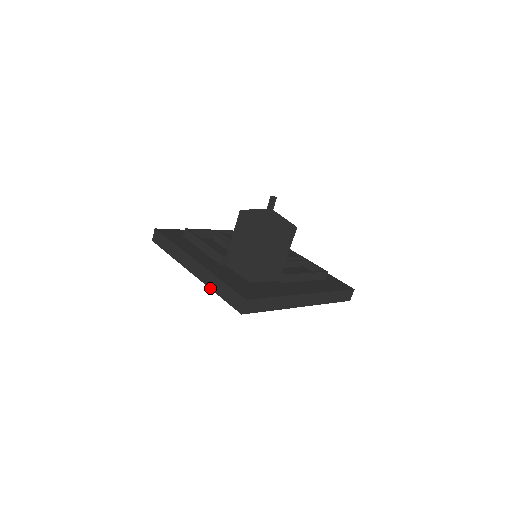
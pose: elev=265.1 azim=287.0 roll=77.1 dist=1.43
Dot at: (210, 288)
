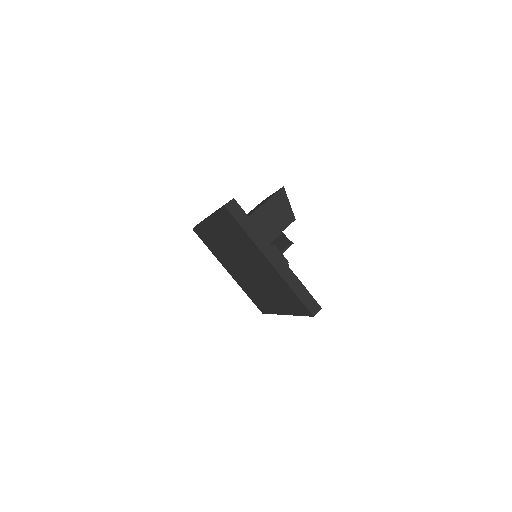
Dot at: (213, 213)
